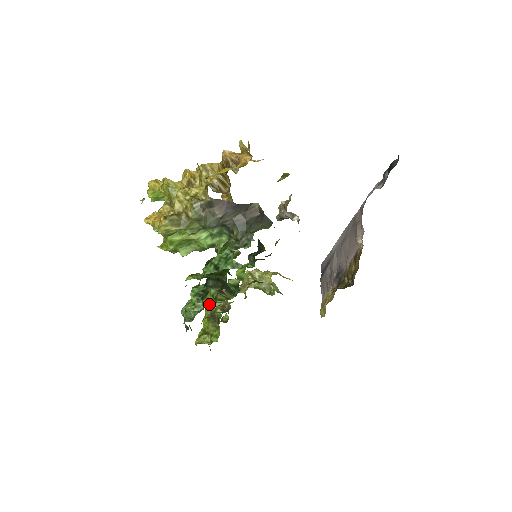
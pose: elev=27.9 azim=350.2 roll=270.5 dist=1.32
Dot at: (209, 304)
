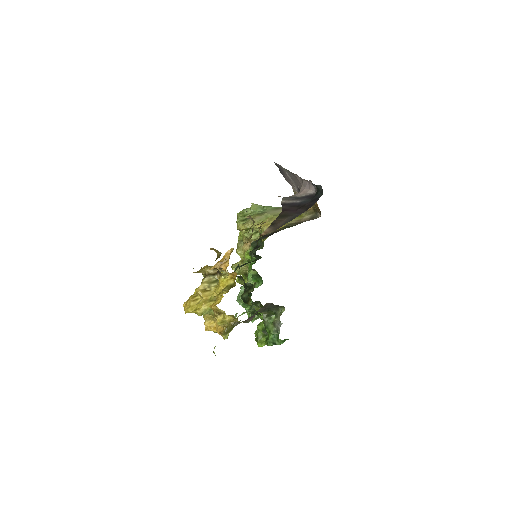
Dot at: occluded
